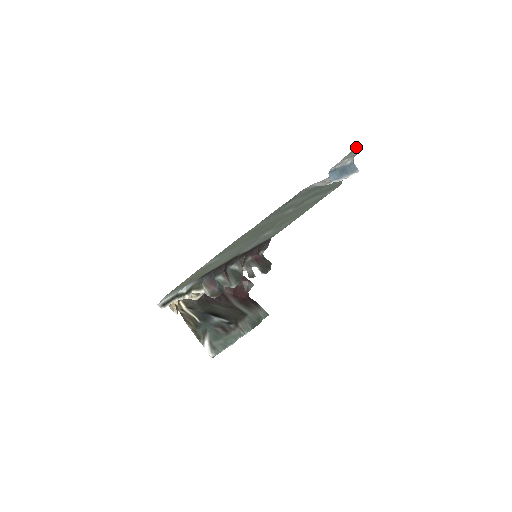
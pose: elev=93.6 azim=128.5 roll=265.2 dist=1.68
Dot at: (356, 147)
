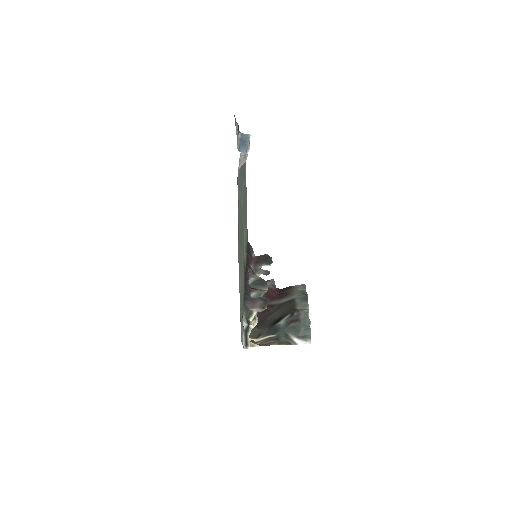
Dot at: occluded
